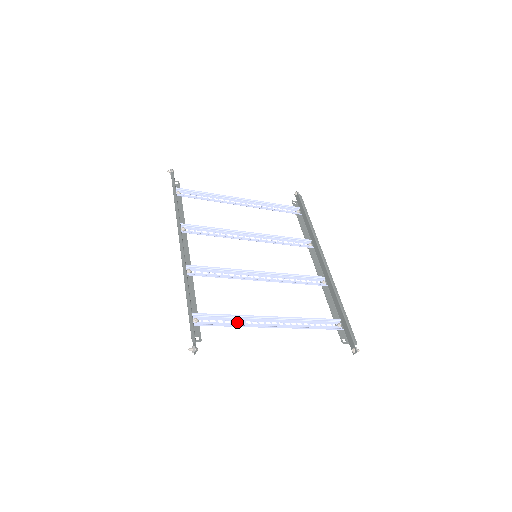
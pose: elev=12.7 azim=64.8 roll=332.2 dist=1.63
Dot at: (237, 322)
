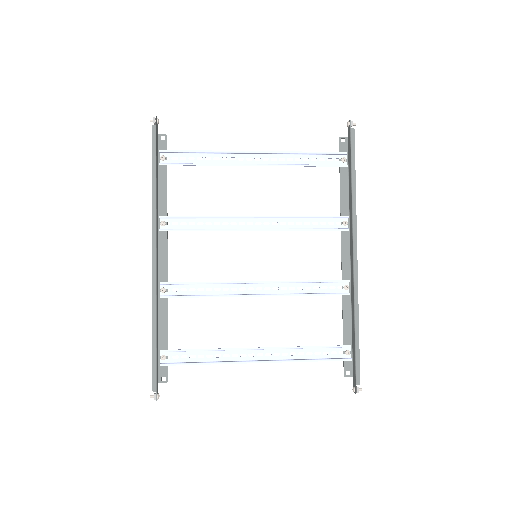
Dot at: occluded
